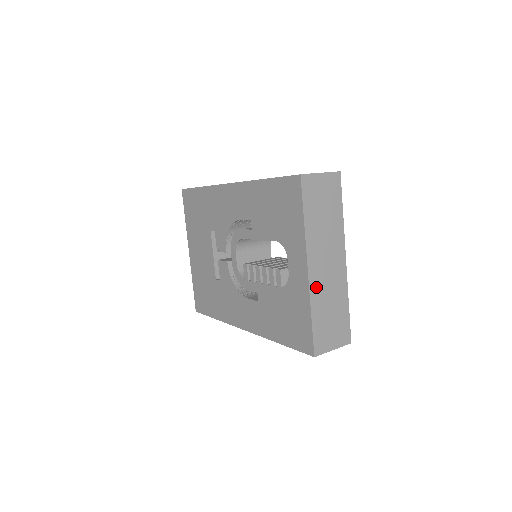
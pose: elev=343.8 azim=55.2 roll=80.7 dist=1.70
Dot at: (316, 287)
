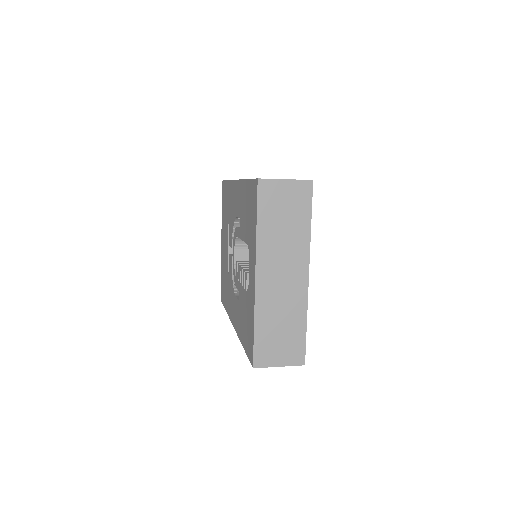
Dot at: (264, 297)
